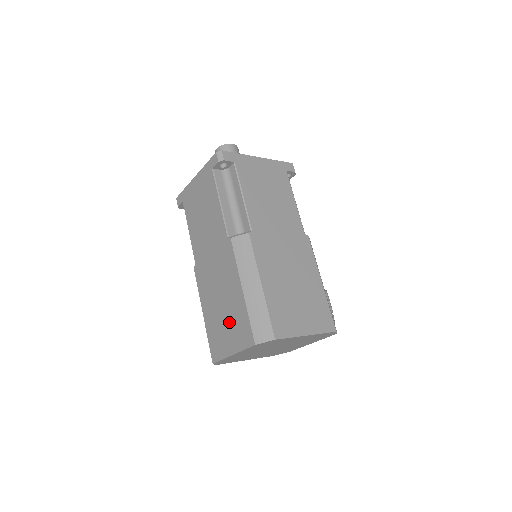
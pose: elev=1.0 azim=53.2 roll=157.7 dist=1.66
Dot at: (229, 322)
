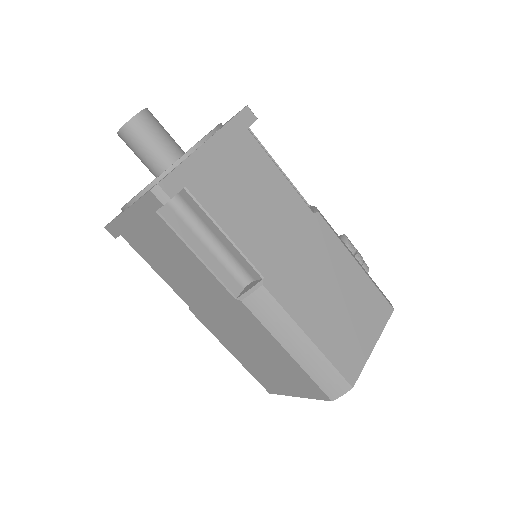
Dot at: (279, 373)
